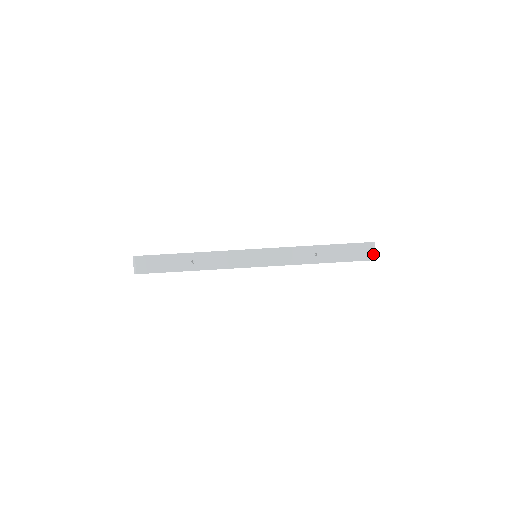
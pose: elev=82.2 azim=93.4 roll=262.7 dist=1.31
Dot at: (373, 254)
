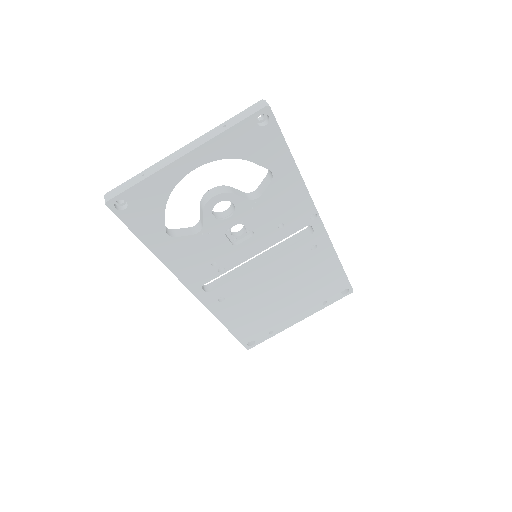
Dot at: (265, 104)
